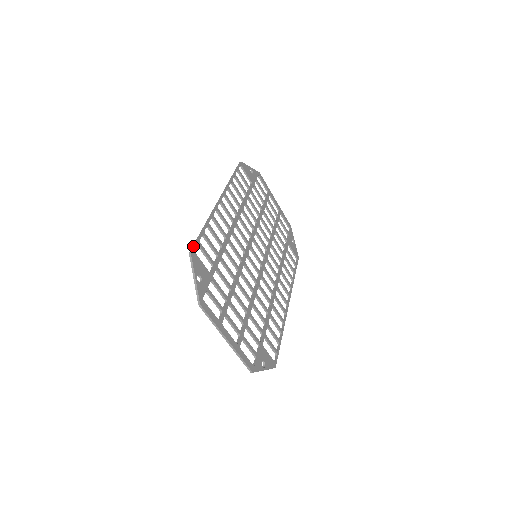
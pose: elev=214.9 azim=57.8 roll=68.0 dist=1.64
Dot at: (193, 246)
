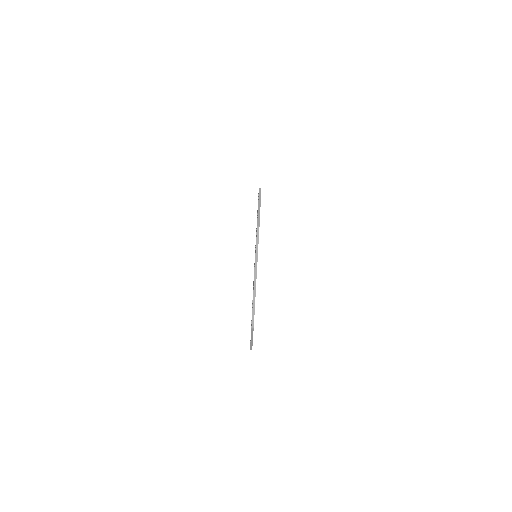
Dot at: occluded
